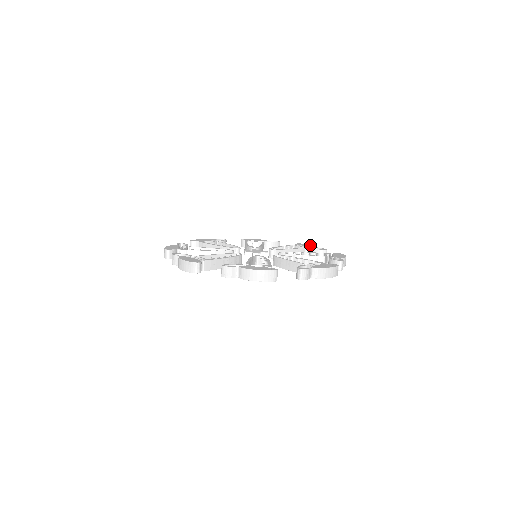
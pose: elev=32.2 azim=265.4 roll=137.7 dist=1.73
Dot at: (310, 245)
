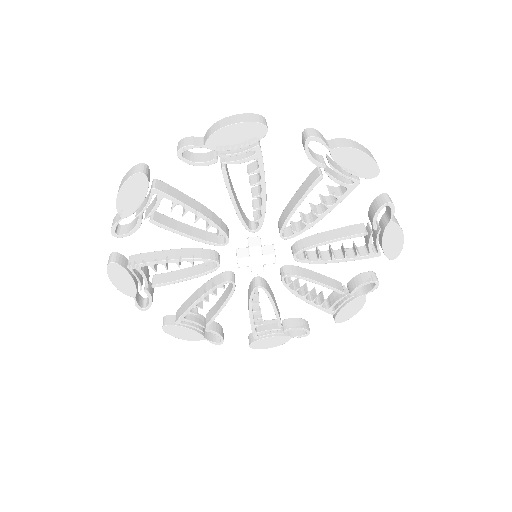
Dot at: occluded
